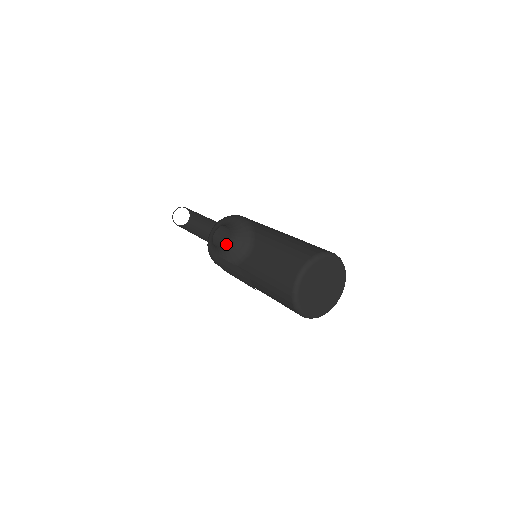
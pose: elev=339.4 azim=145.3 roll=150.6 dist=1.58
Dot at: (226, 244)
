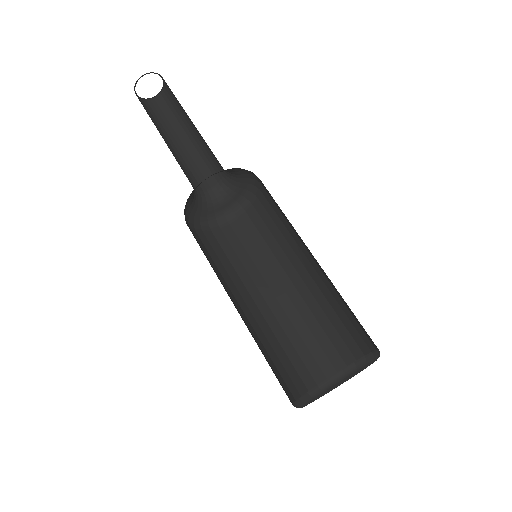
Dot at: (218, 181)
